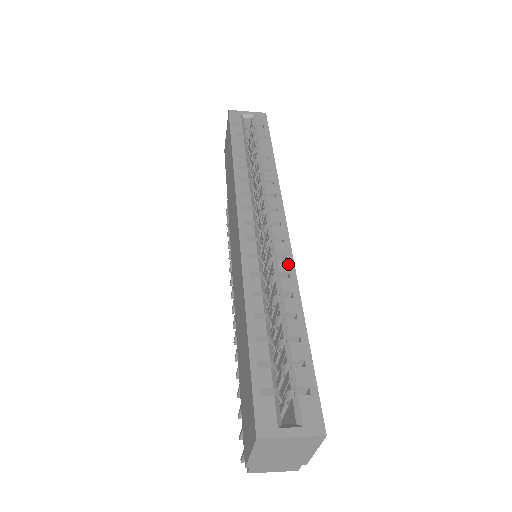
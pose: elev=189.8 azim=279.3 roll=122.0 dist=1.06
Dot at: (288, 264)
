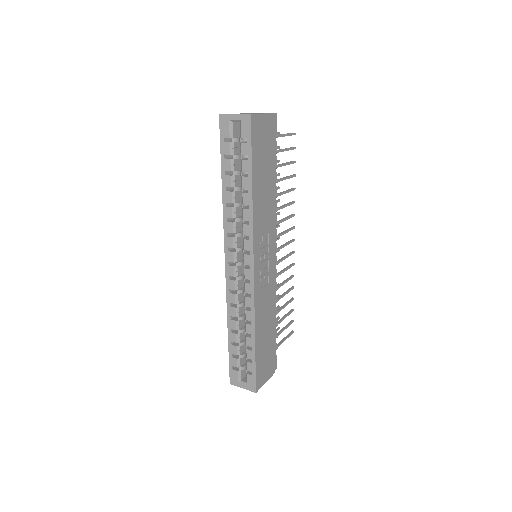
Dot at: (251, 302)
